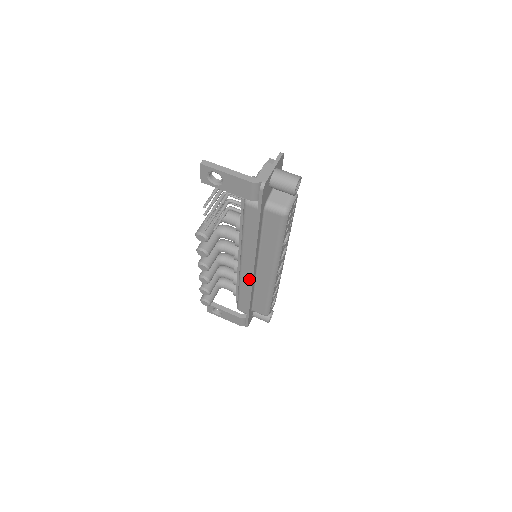
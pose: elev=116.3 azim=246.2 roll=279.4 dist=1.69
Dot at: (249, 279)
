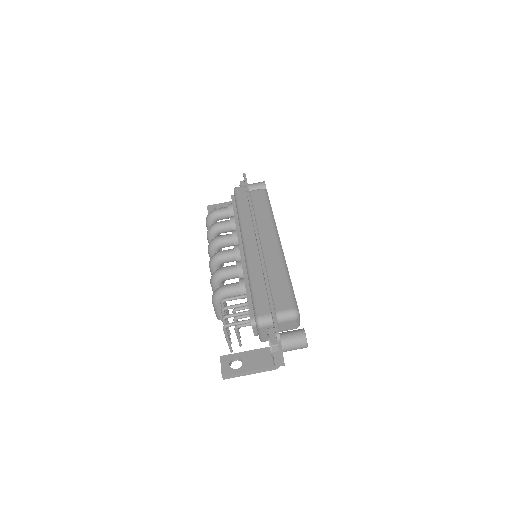
Dot at: occluded
